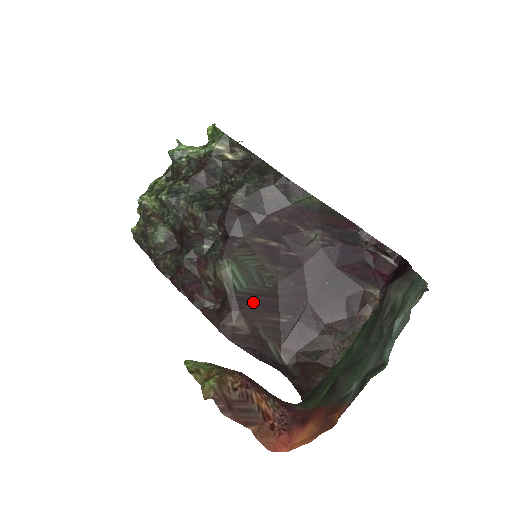
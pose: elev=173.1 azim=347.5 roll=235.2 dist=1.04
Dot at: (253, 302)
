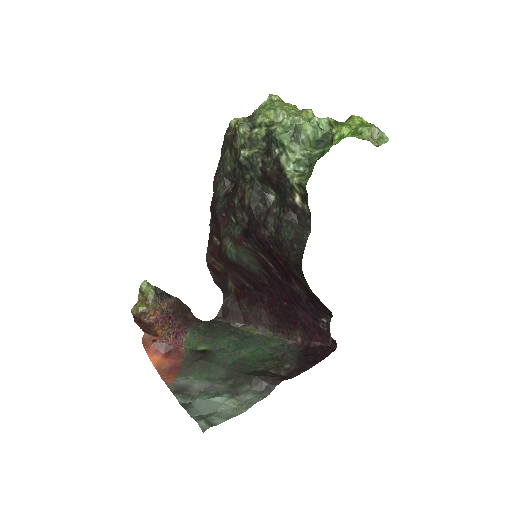
Dot at: (235, 266)
